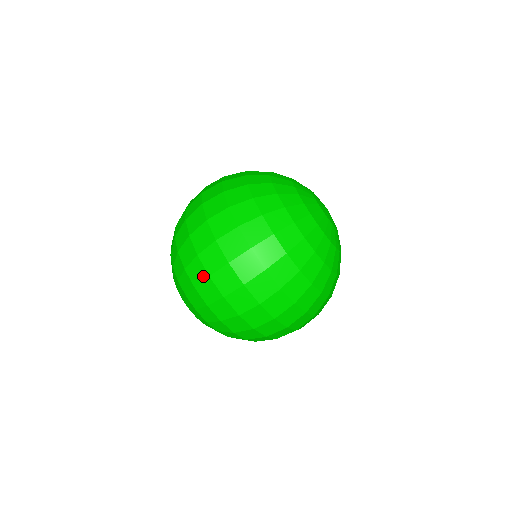
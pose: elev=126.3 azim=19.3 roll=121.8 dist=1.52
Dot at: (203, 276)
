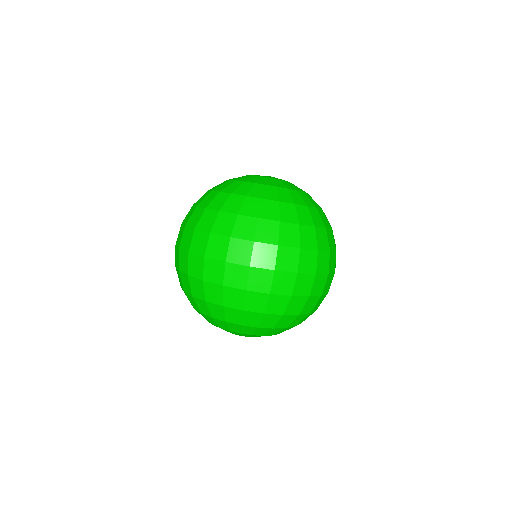
Dot at: (201, 285)
